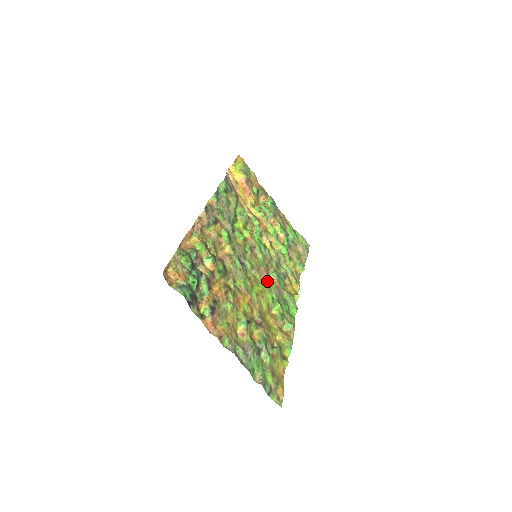
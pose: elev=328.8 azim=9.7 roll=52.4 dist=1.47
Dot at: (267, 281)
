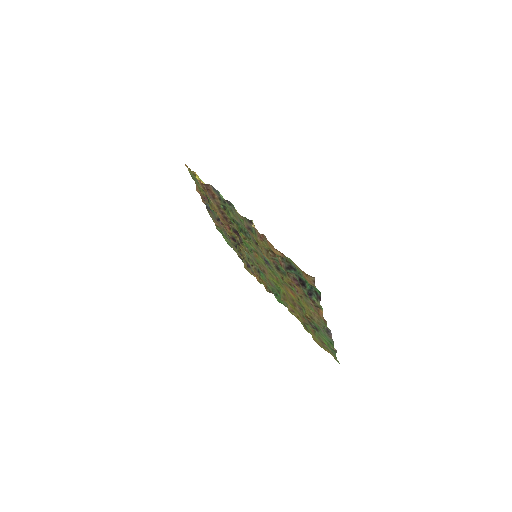
Dot at: occluded
